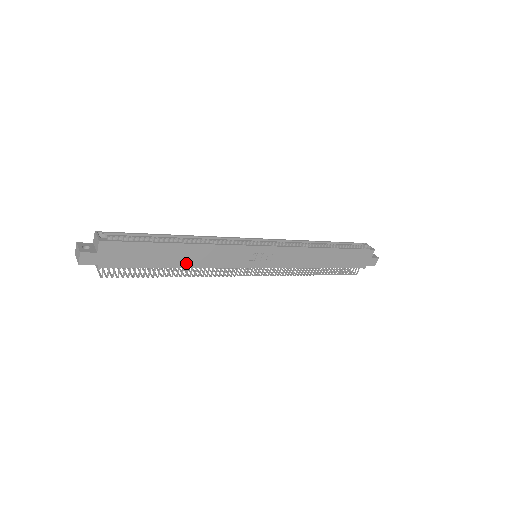
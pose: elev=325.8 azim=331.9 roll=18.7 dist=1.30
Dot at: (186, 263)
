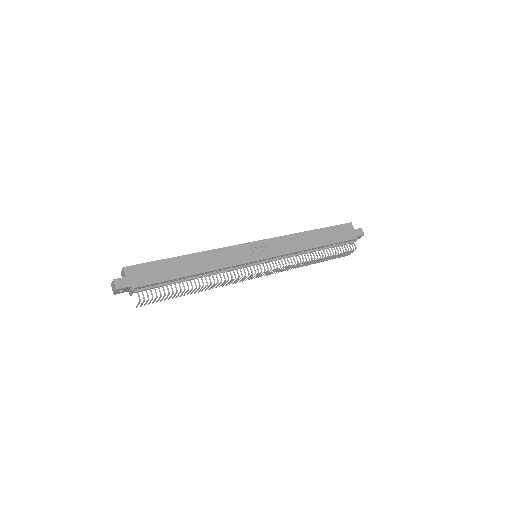
Dot at: (200, 270)
